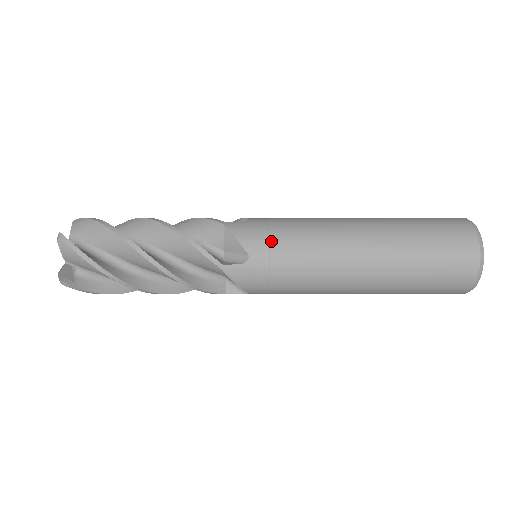
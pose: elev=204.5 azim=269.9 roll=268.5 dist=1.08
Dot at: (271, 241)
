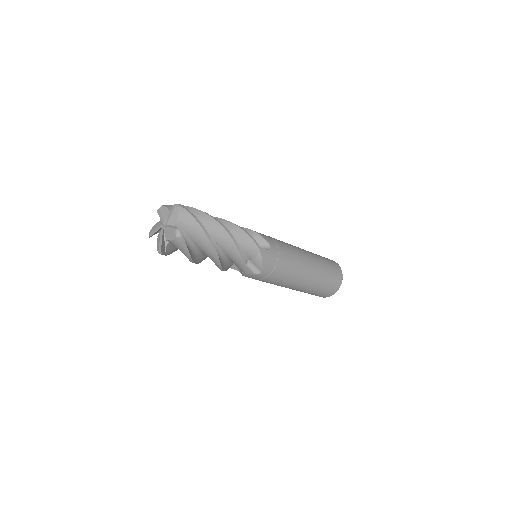
Dot at: (275, 269)
